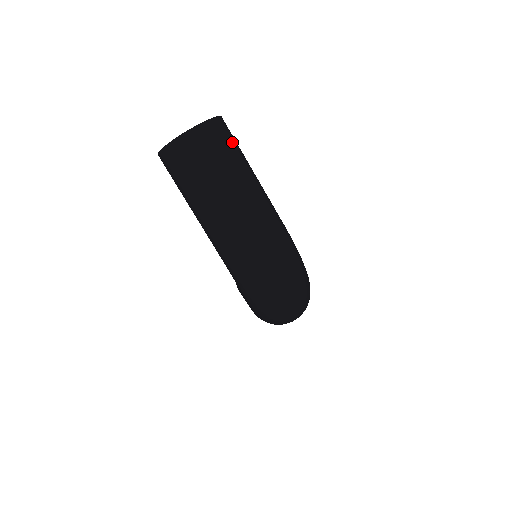
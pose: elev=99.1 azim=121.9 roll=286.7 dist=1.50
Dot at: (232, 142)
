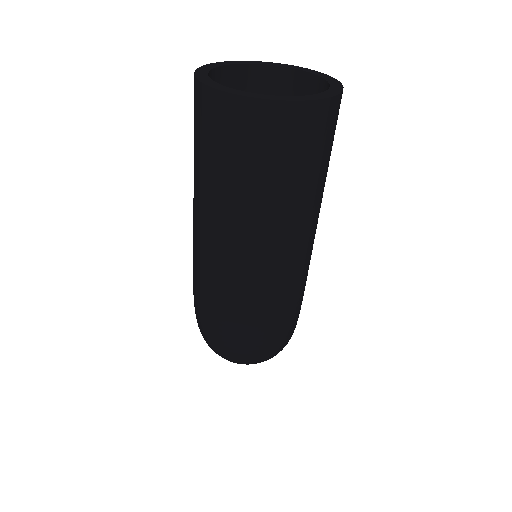
Dot at: (321, 154)
